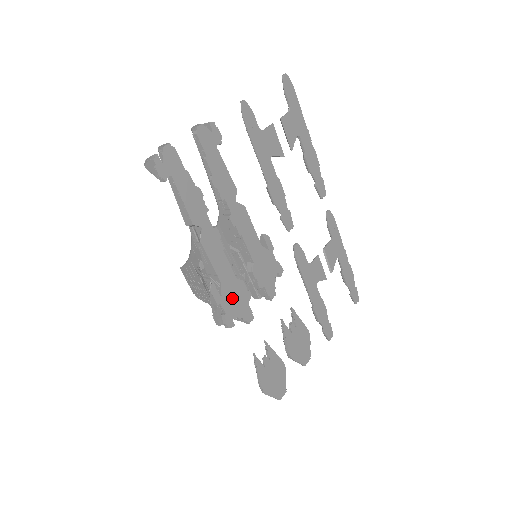
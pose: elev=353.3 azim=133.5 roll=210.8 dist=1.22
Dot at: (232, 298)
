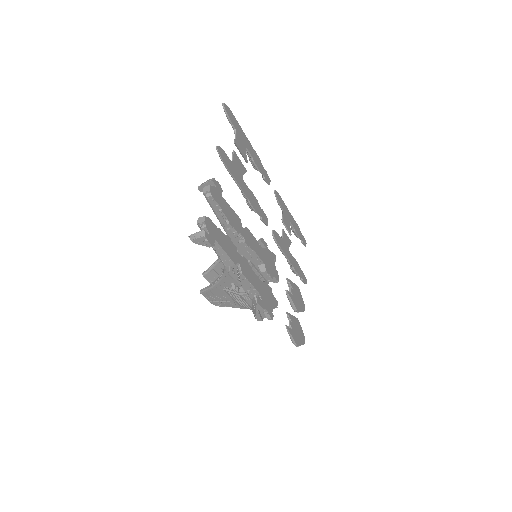
Dot at: (266, 298)
